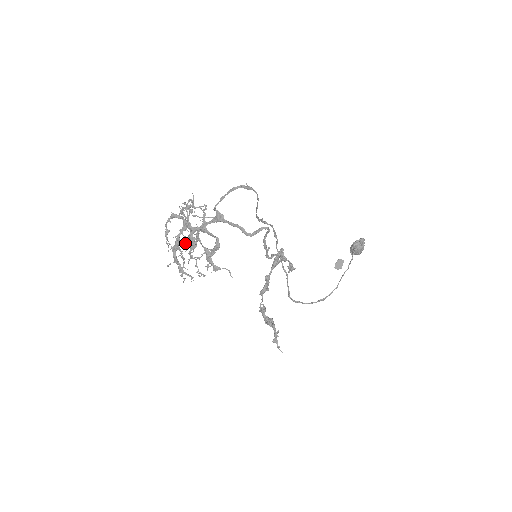
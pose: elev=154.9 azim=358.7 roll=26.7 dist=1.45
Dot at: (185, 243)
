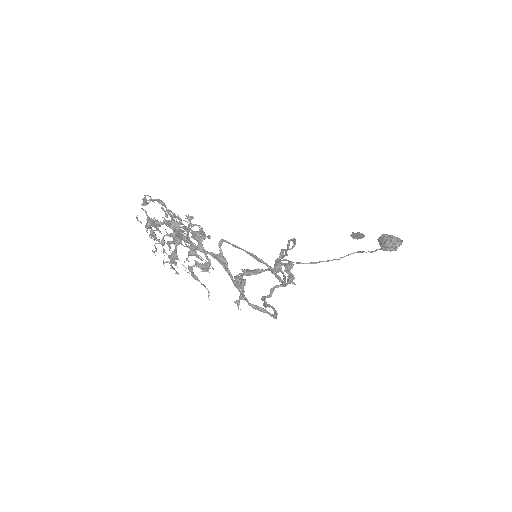
Dot at: (165, 235)
